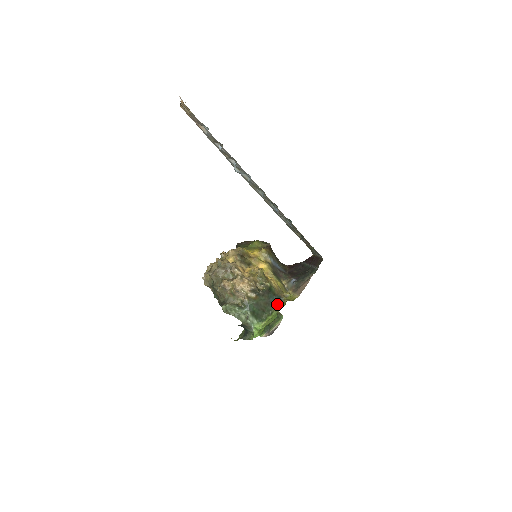
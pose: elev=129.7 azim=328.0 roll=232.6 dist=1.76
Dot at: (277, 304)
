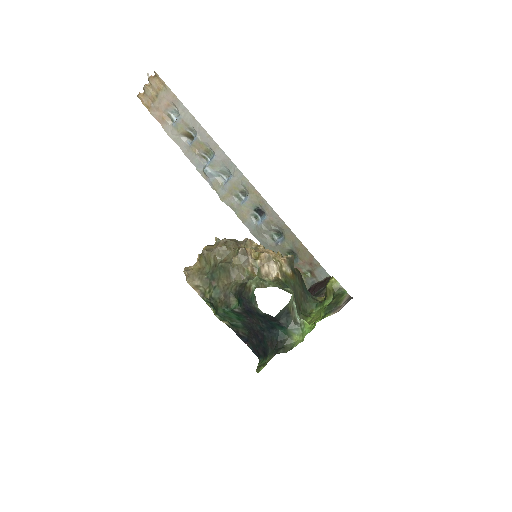
Dot at: (314, 300)
